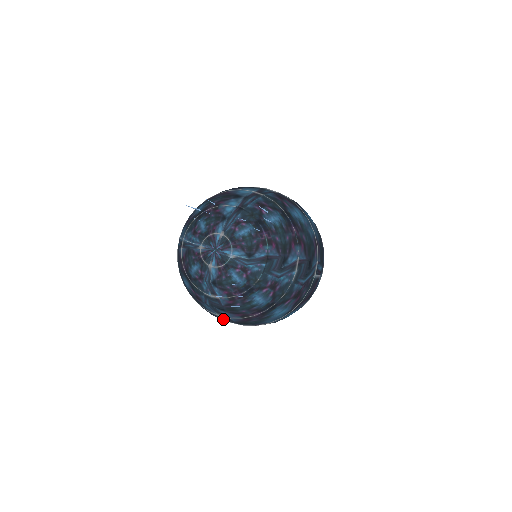
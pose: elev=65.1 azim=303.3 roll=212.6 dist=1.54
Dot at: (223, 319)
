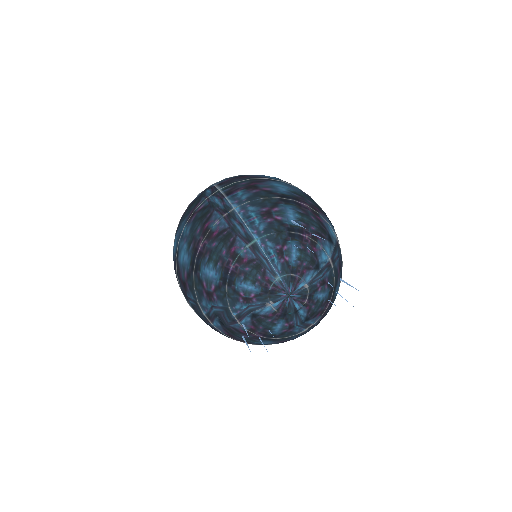
Dot at: (198, 311)
